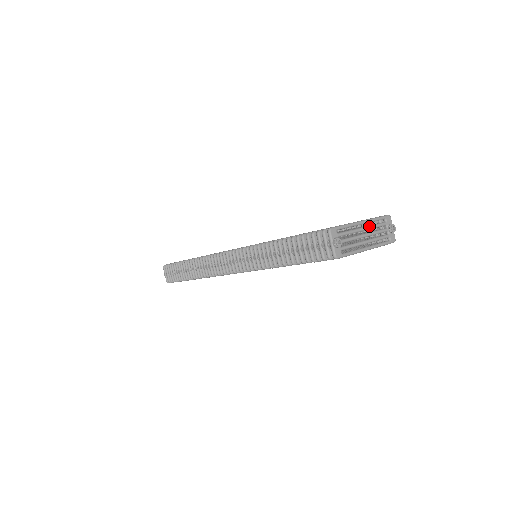
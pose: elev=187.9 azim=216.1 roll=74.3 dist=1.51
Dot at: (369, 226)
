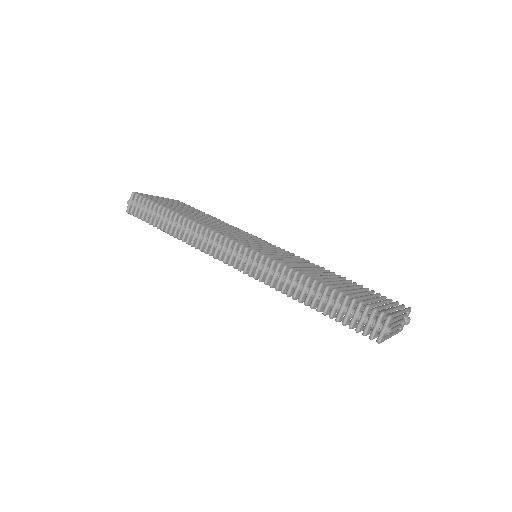
Dot at: (402, 317)
